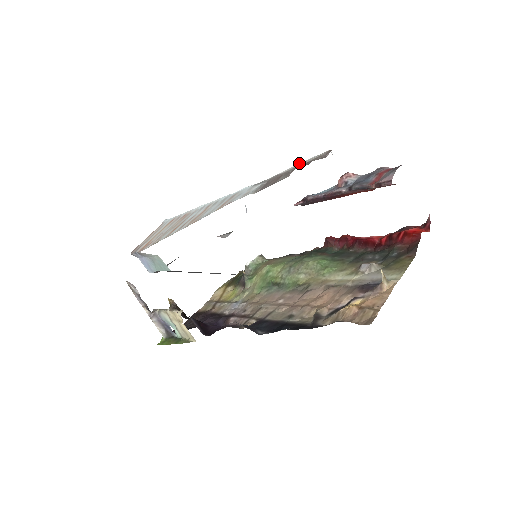
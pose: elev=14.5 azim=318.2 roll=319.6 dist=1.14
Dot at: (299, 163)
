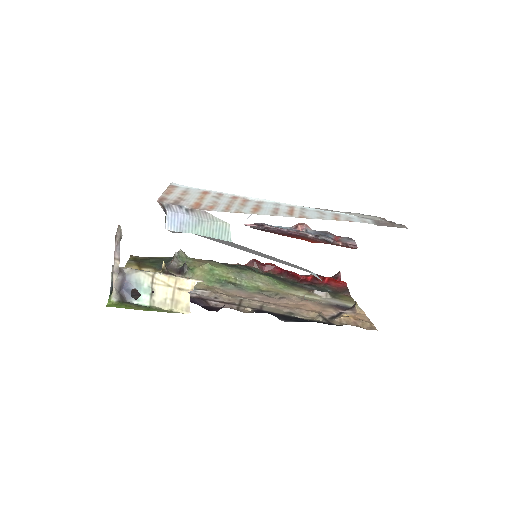
Dot at: occluded
